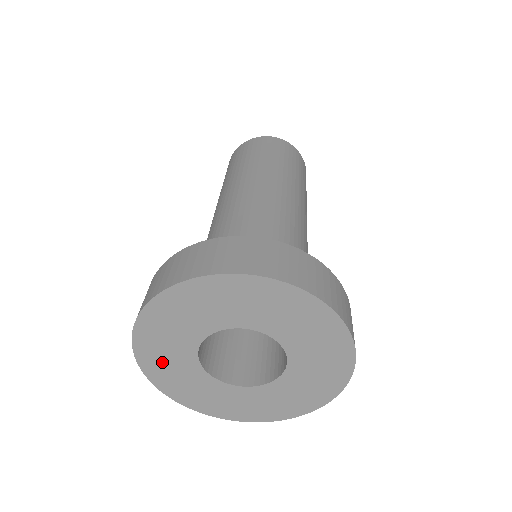
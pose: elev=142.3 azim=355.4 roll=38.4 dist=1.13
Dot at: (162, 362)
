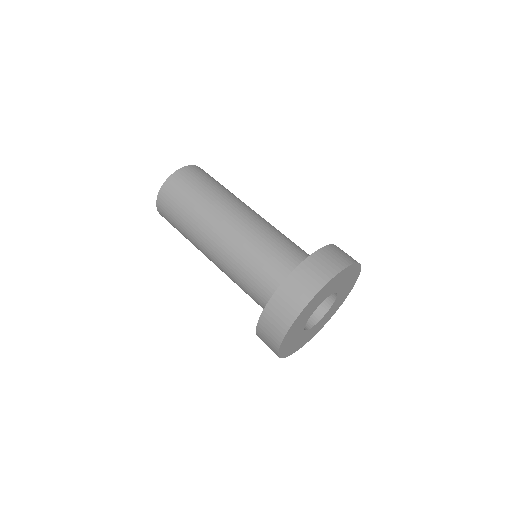
Dot at: (290, 347)
